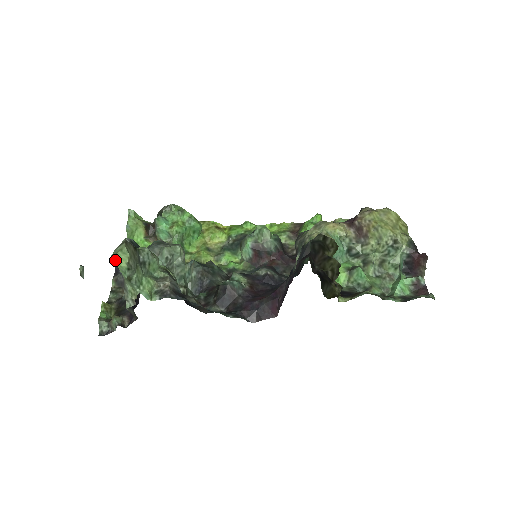
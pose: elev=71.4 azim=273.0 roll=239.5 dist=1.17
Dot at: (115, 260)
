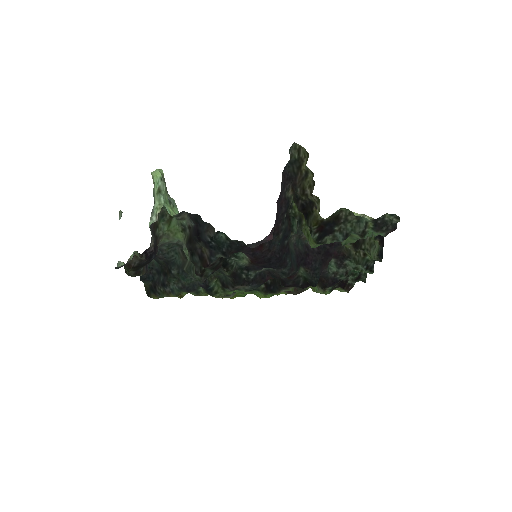
Dot at: (153, 174)
